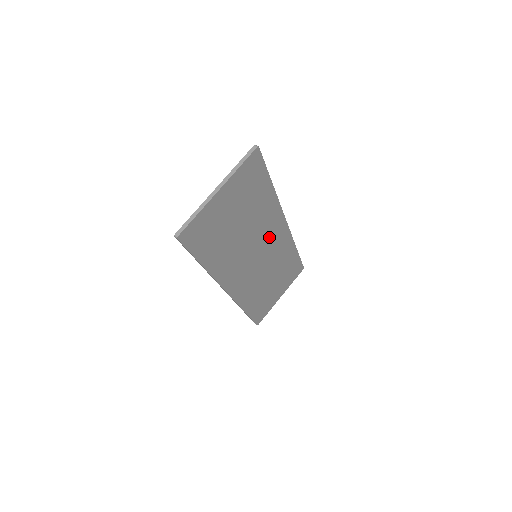
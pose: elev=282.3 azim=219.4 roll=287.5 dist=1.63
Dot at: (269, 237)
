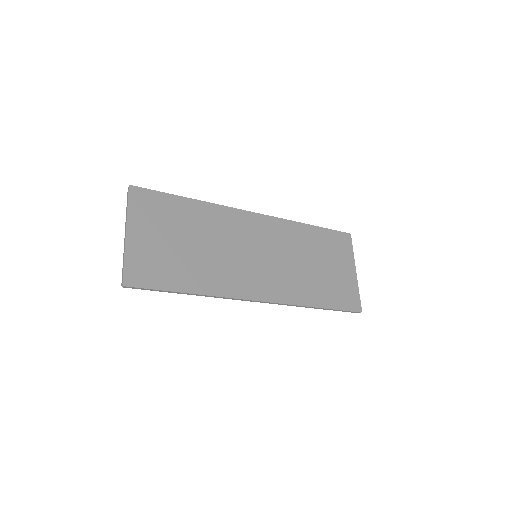
Dot at: (248, 234)
